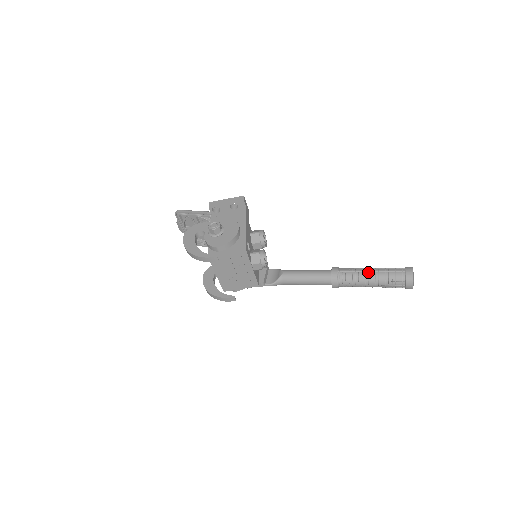
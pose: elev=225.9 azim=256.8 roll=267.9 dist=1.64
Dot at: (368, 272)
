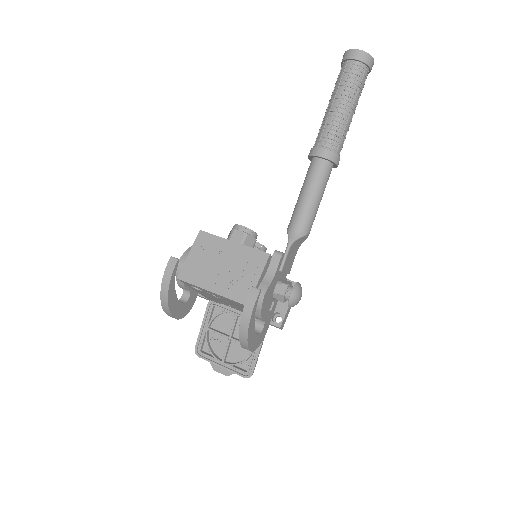
Dot at: (326, 111)
